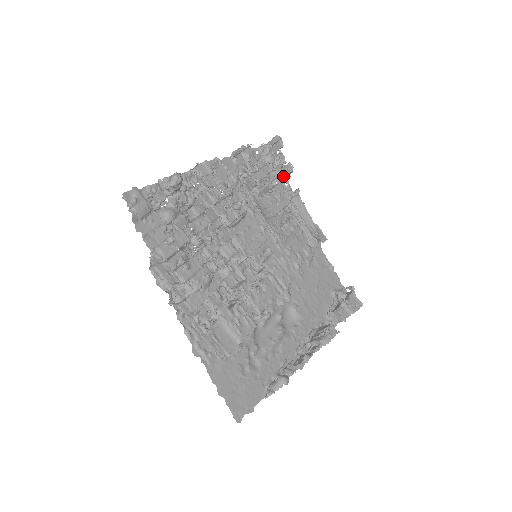
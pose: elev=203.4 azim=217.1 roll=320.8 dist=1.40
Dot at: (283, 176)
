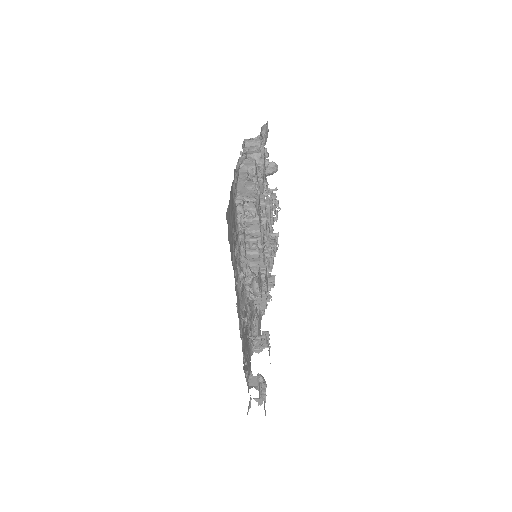
Dot at: occluded
